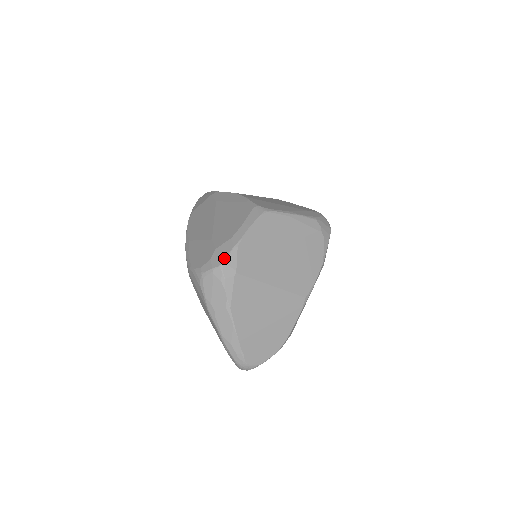
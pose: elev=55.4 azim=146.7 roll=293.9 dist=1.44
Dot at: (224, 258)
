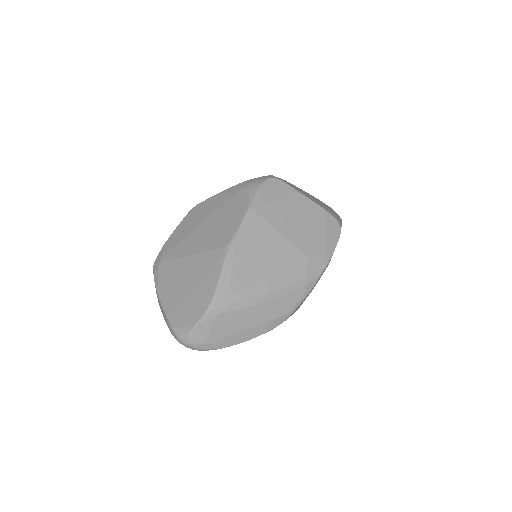
Dot at: (157, 258)
